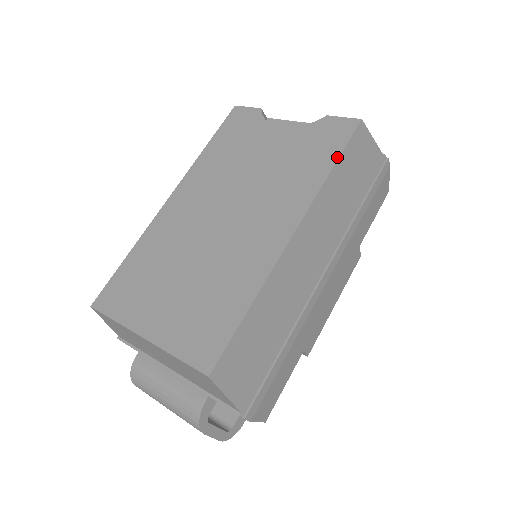
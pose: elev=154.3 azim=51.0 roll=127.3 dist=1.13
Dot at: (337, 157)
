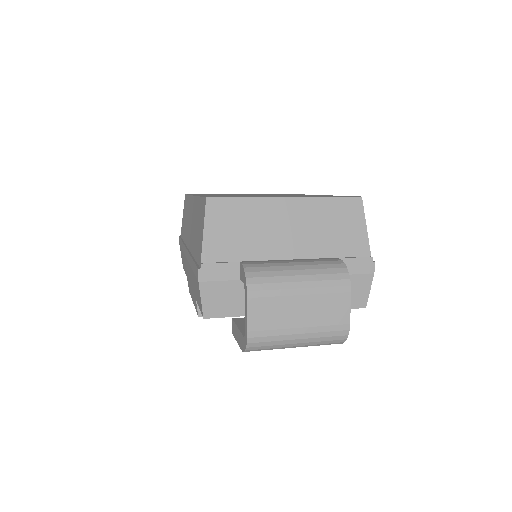
Dot at: occluded
